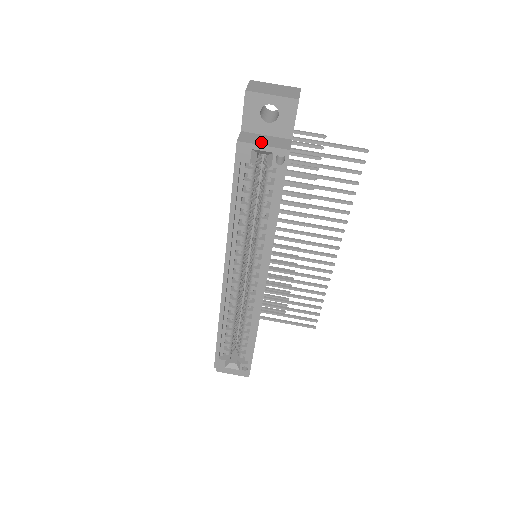
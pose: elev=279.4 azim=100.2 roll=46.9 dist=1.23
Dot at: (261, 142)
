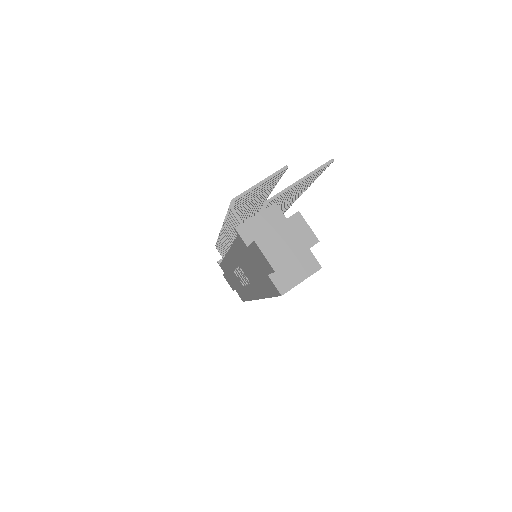
Dot at: (296, 278)
